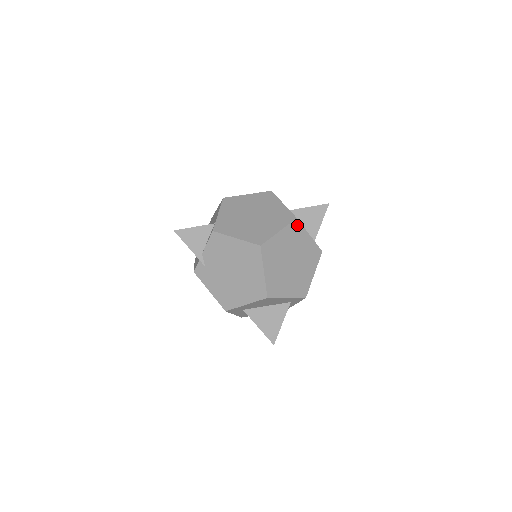
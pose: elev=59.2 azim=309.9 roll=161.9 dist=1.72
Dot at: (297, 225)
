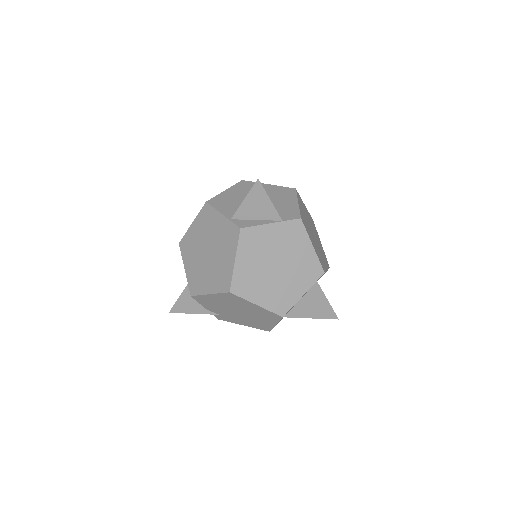
Dot at: (247, 233)
